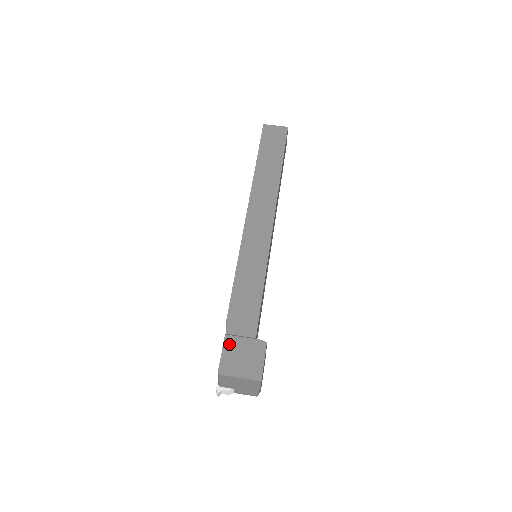
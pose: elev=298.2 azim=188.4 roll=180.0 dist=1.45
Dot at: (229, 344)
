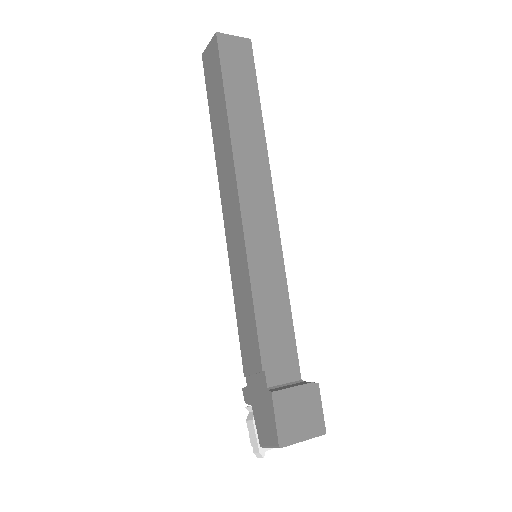
Dot at: (280, 403)
